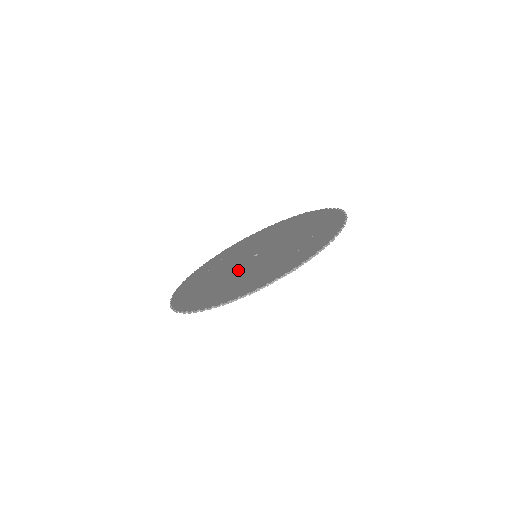
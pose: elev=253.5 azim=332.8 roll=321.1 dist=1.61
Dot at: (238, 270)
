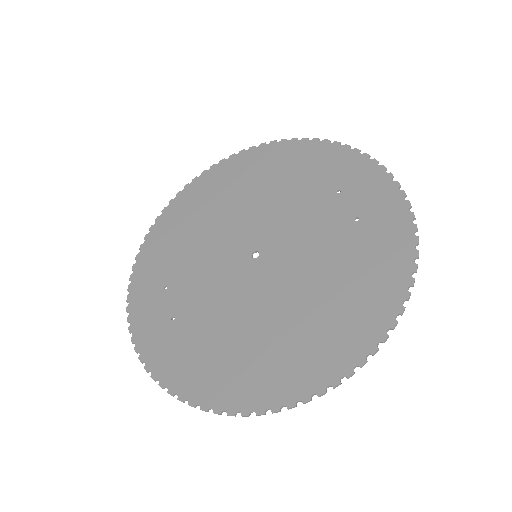
Dot at: (270, 291)
